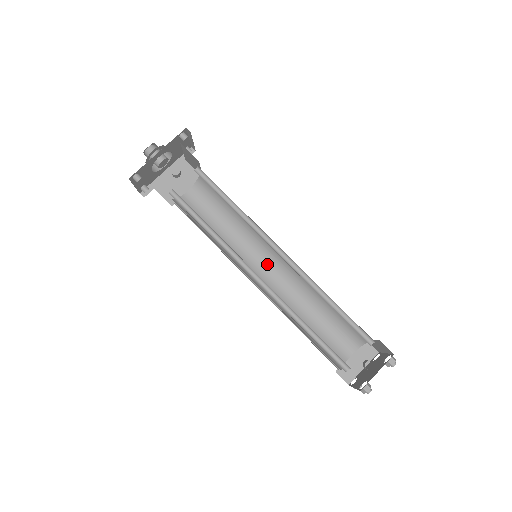
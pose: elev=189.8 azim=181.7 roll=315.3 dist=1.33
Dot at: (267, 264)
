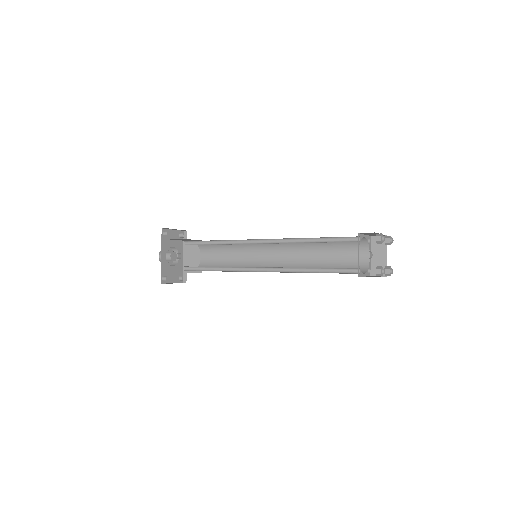
Dot at: (272, 252)
